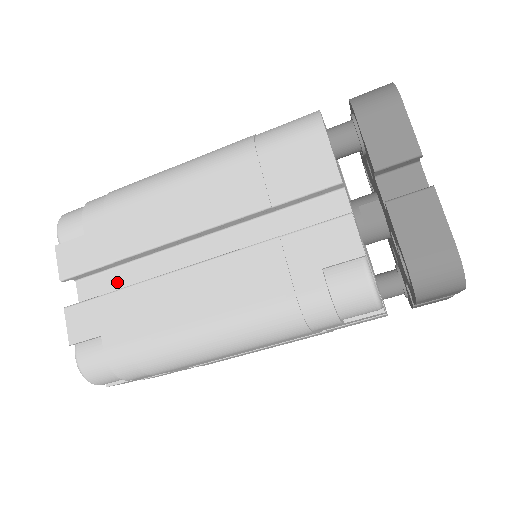
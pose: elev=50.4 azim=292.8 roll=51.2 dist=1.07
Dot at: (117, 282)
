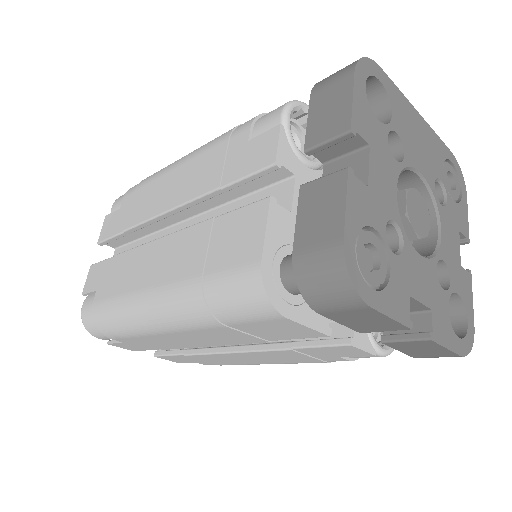
Dot at: occluded
